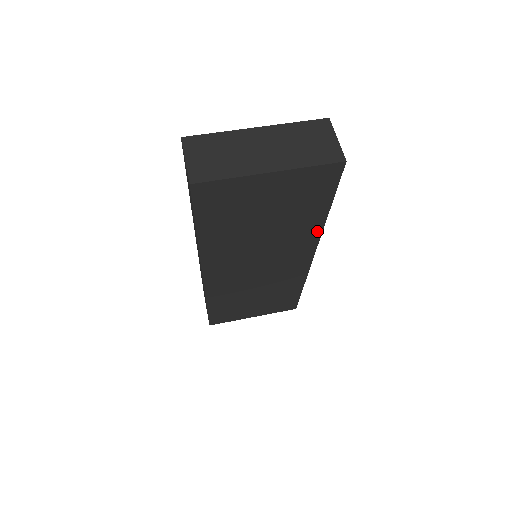
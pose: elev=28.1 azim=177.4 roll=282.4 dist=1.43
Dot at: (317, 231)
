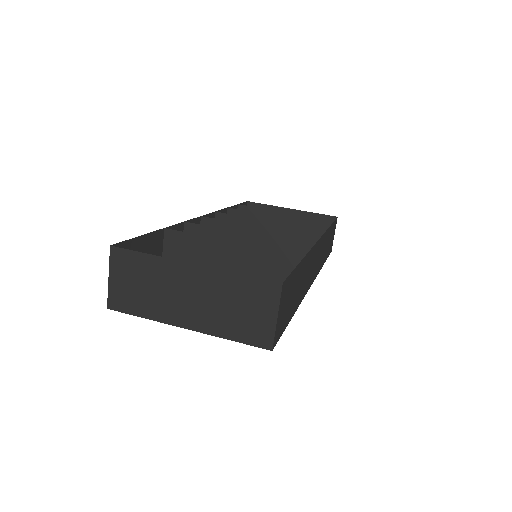
Dot at: occluded
